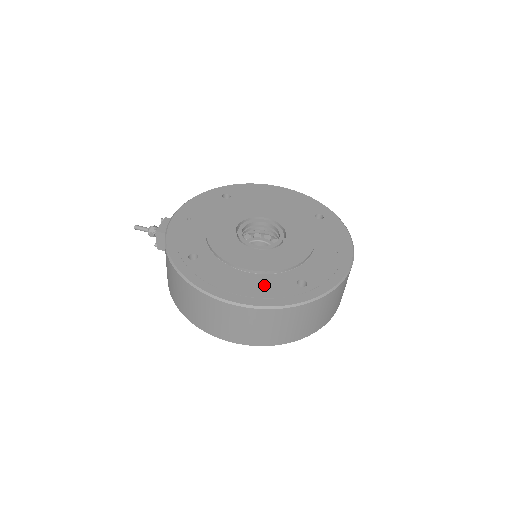
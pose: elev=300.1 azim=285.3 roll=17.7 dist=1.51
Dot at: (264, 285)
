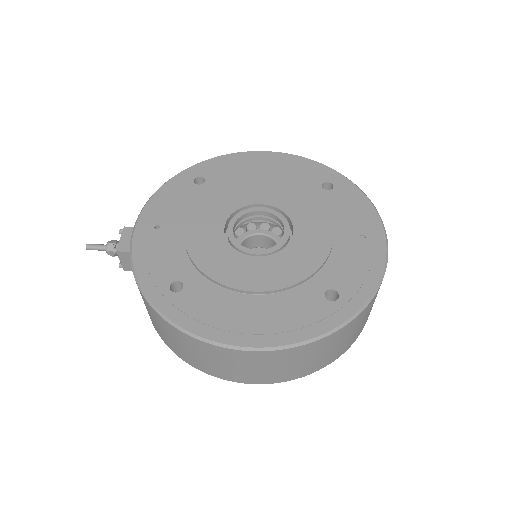
Dot at: (282, 310)
